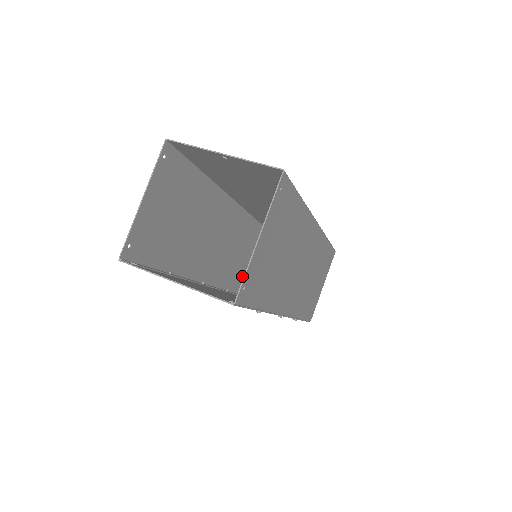
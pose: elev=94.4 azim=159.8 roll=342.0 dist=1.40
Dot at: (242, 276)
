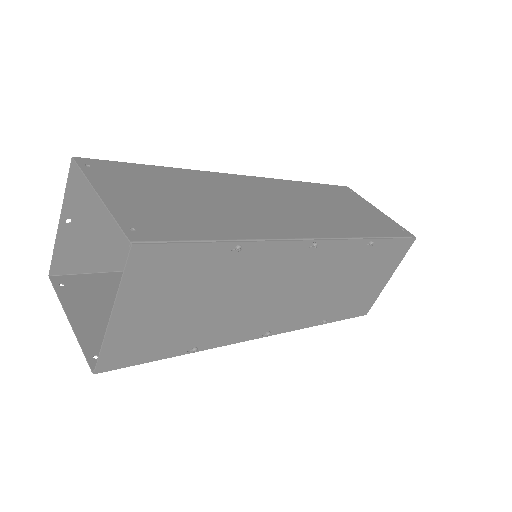
Dot at: occluded
